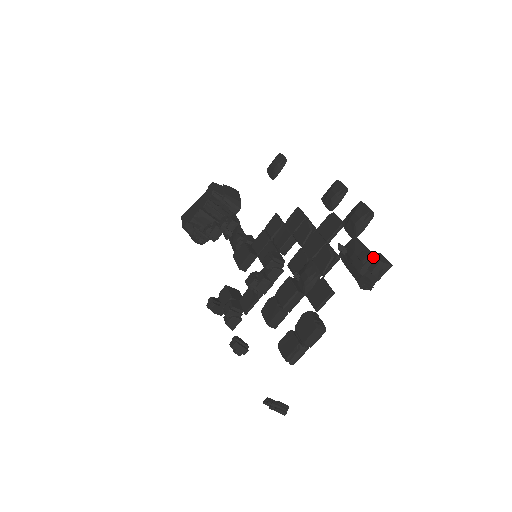
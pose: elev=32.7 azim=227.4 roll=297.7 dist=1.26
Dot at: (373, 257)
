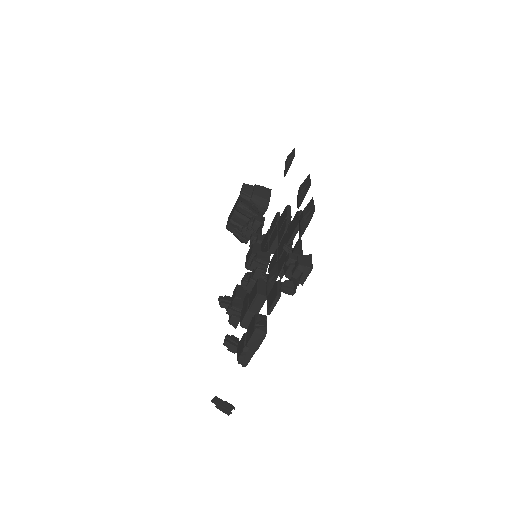
Dot at: (296, 259)
